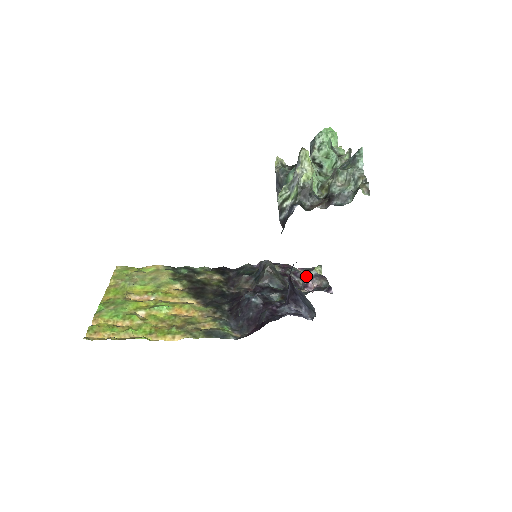
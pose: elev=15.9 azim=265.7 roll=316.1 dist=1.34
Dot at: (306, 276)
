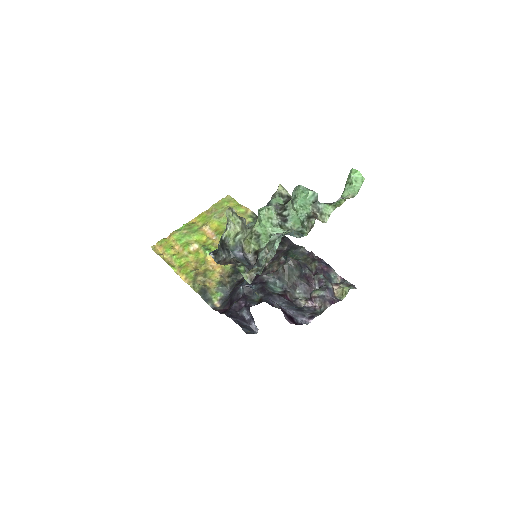
Dot at: (315, 292)
